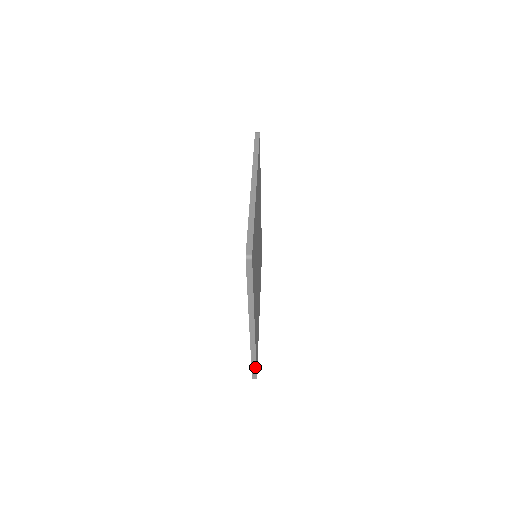
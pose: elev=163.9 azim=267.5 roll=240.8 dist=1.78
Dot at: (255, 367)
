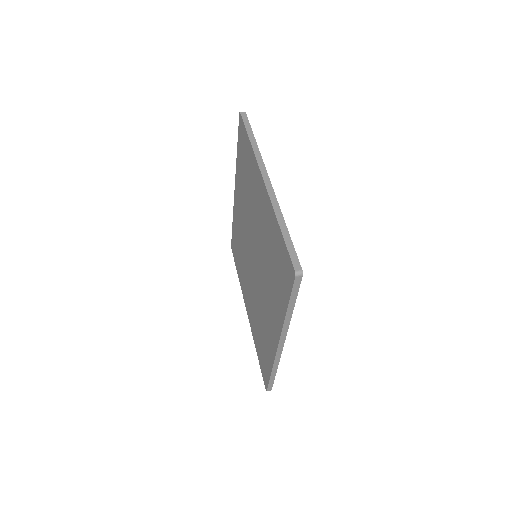
Dot at: (273, 380)
